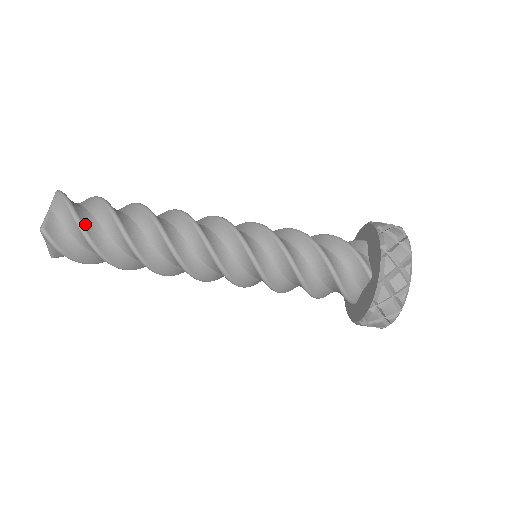
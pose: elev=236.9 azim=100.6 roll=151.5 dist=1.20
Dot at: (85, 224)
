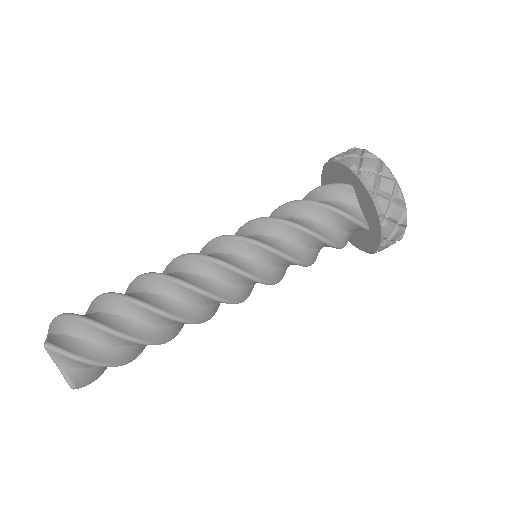
Dot at: (85, 316)
